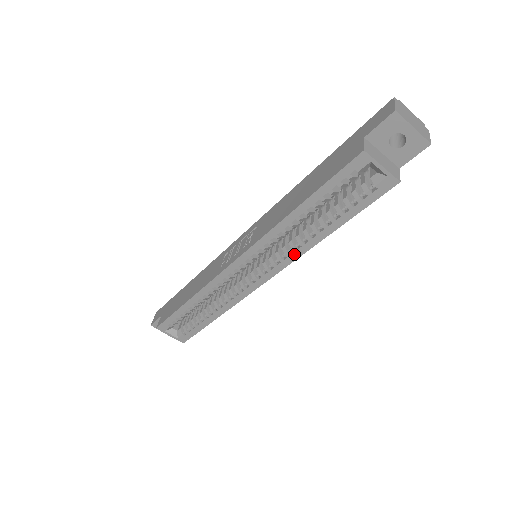
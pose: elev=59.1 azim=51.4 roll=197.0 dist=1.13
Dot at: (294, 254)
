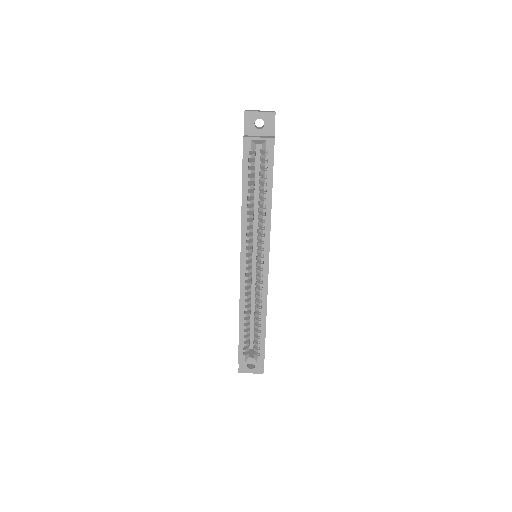
Dot at: (266, 228)
